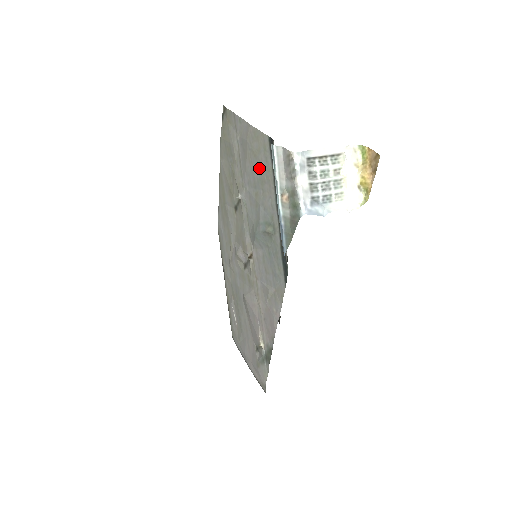
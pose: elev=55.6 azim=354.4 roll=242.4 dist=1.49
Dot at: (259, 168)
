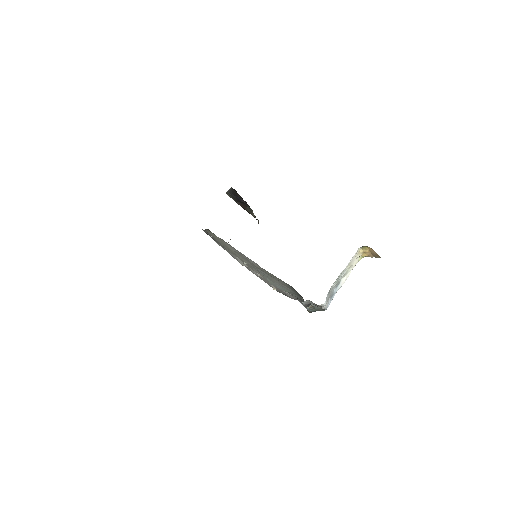
Dot at: occluded
